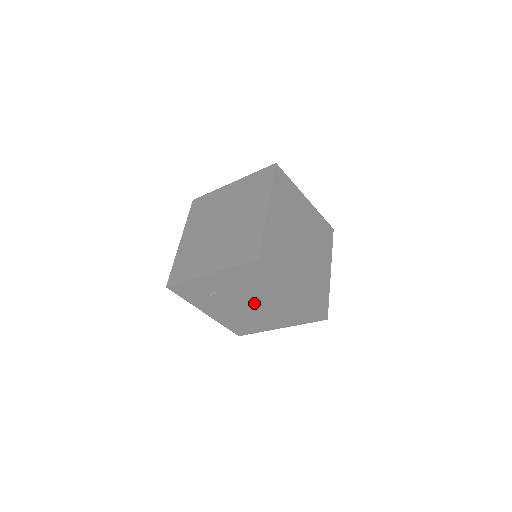
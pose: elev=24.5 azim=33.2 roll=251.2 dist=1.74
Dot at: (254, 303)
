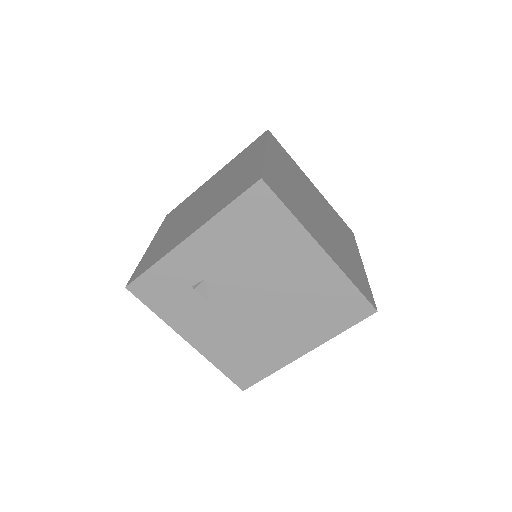
Dot at: (261, 296)
